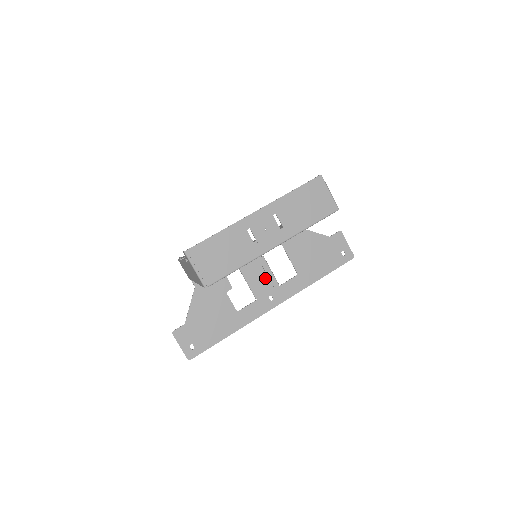
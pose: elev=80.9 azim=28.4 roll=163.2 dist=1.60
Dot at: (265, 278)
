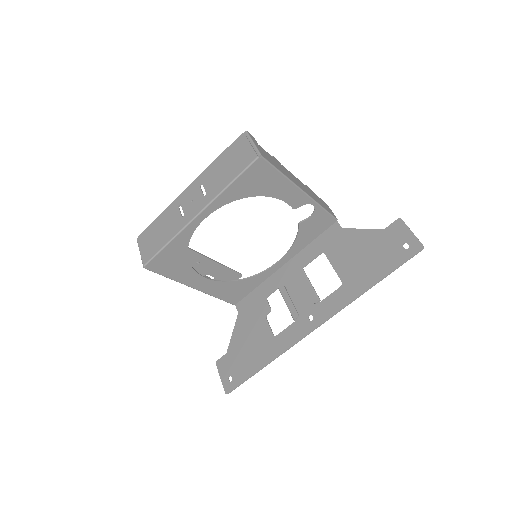
Dot at: (305, 294)
